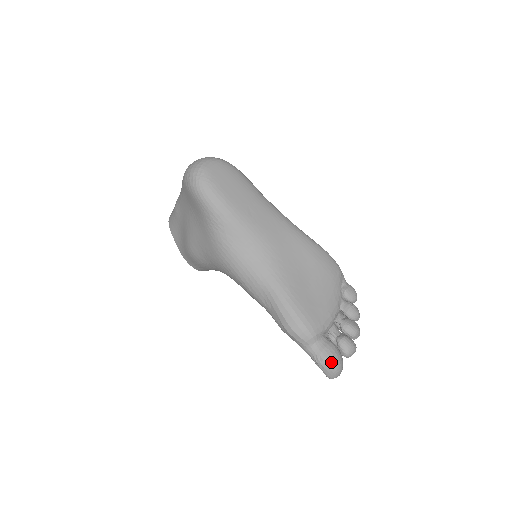
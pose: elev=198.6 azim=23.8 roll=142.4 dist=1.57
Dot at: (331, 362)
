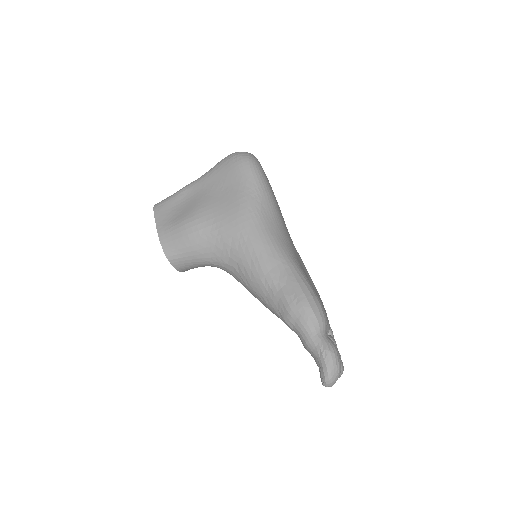
Dot at: (338, 355)
